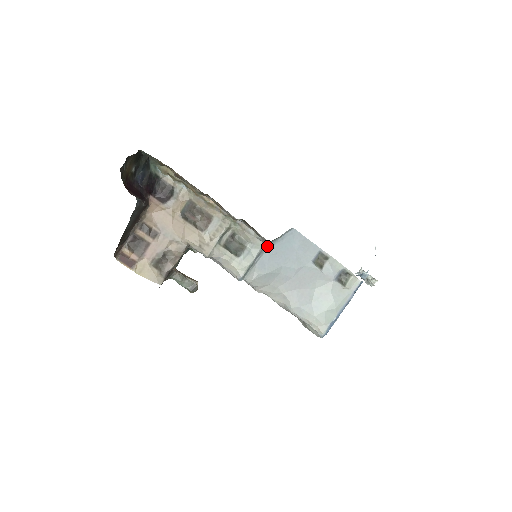
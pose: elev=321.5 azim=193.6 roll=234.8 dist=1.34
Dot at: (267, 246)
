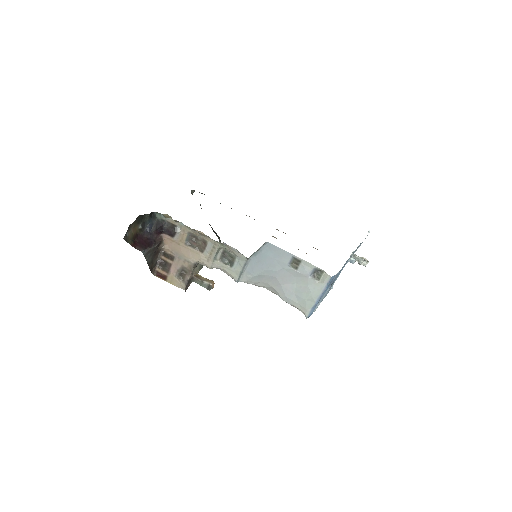
Dot at: (251, 257)
